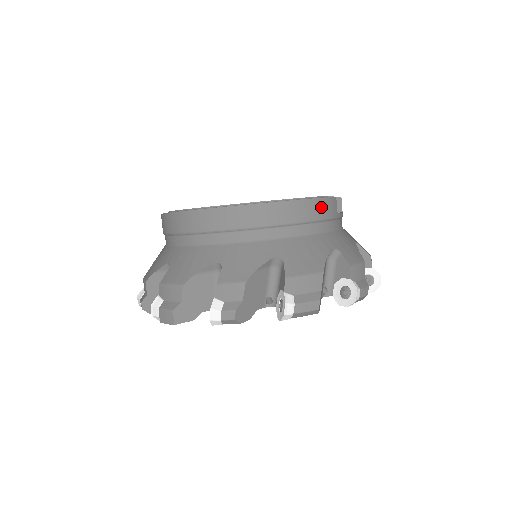
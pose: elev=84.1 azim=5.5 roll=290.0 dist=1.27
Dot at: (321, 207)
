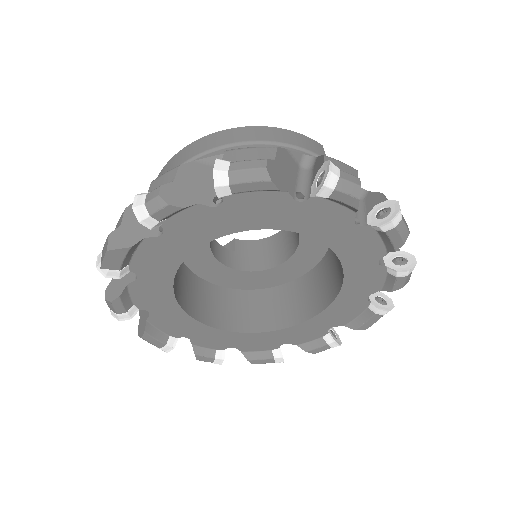
Dot at: (295, 138)
